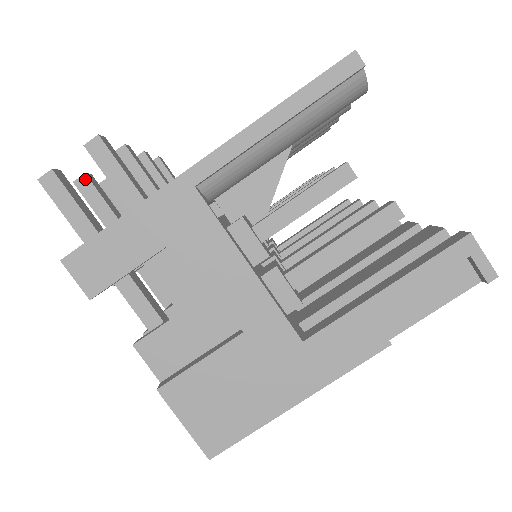
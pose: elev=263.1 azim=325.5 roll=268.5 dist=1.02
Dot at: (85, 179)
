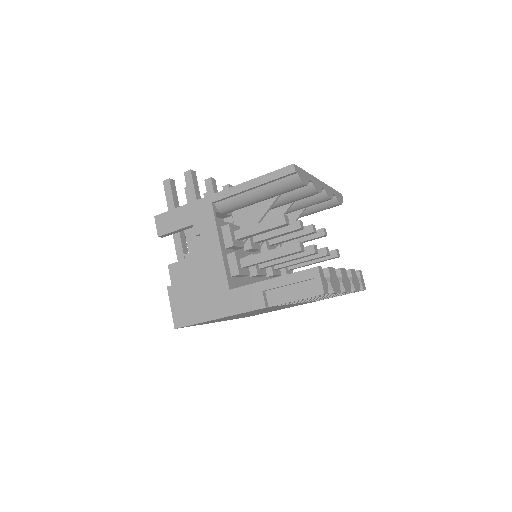
Dot at: occluded
